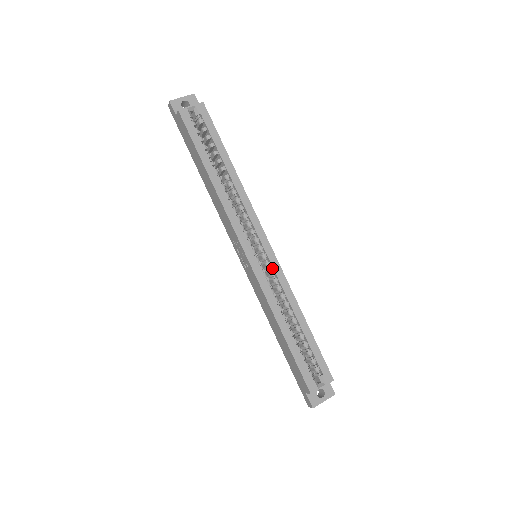
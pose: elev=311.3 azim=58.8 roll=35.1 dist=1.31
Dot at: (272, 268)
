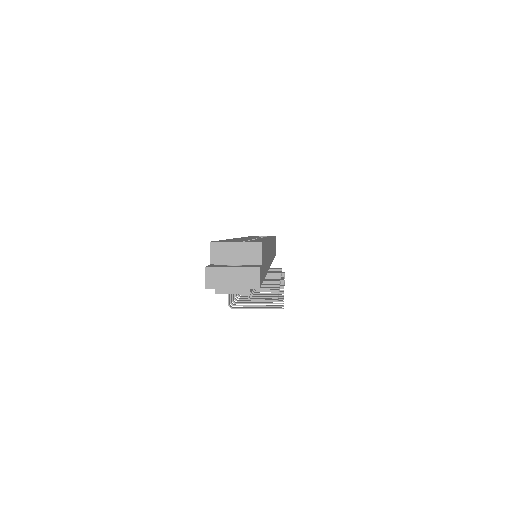
Dot at: occluded
